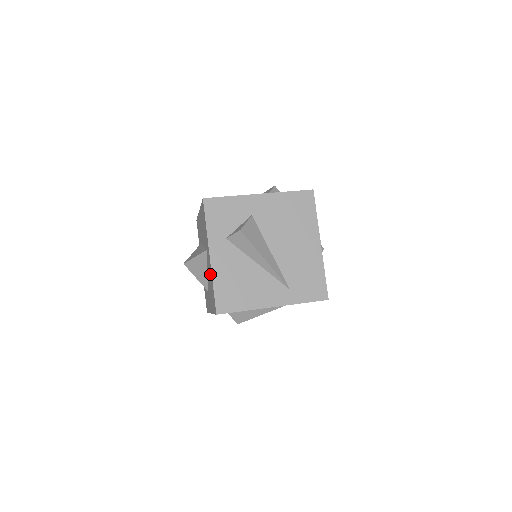
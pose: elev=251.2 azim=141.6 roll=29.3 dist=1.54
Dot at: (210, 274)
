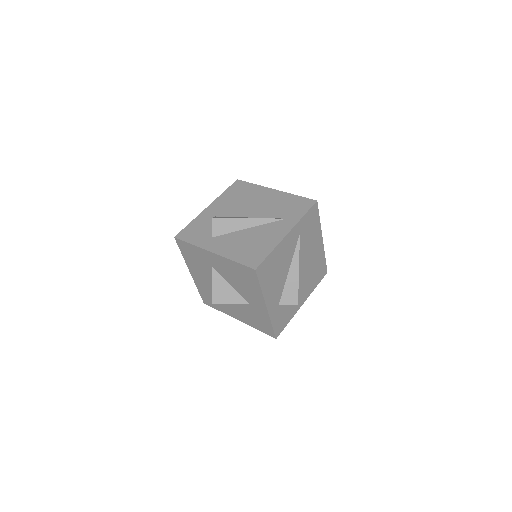
Dot at: (227, 266)
